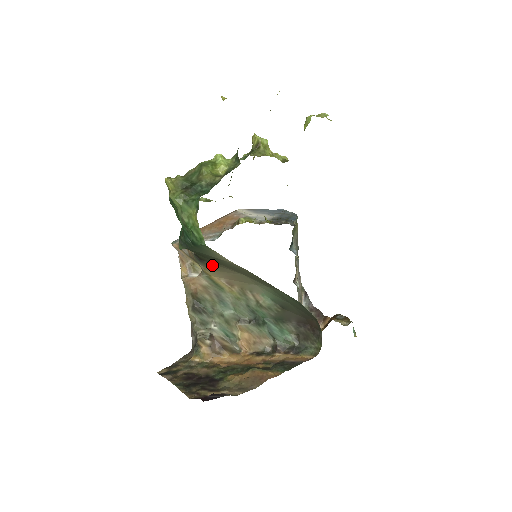
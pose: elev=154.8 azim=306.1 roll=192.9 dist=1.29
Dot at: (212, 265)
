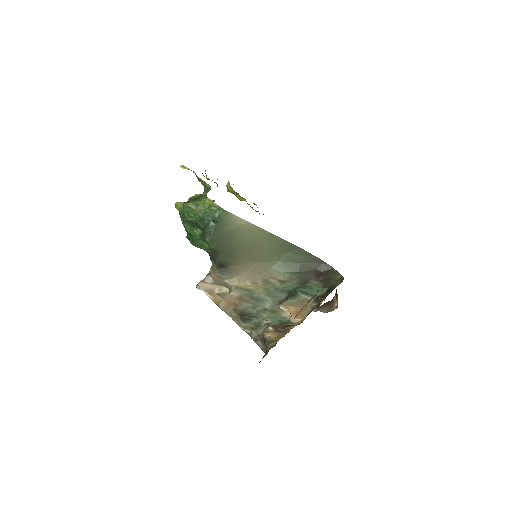
Dot at: (234, 269)
